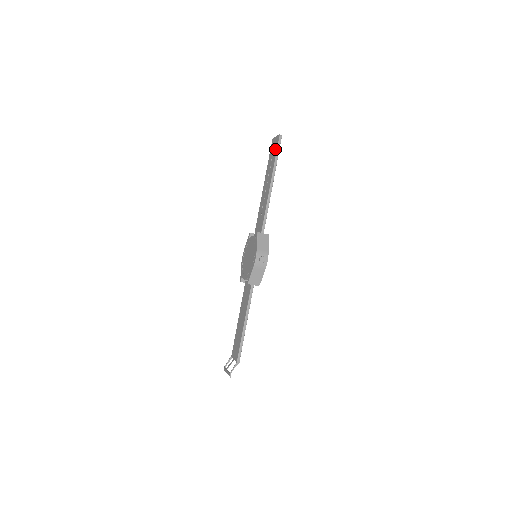
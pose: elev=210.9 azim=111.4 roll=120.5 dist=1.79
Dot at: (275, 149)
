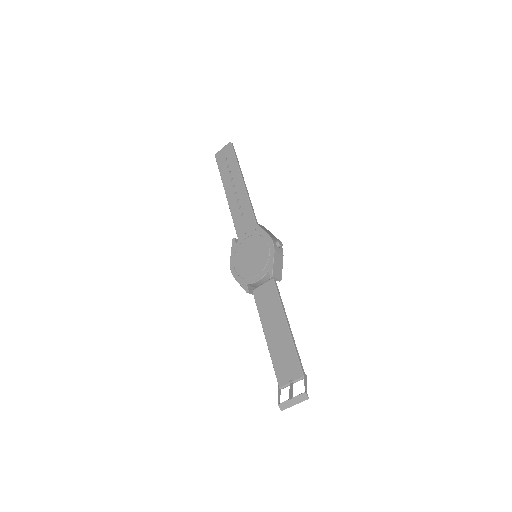
Dot at: (230, 155)
